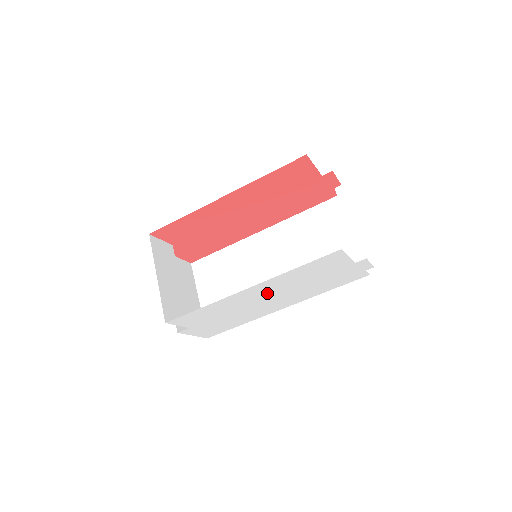
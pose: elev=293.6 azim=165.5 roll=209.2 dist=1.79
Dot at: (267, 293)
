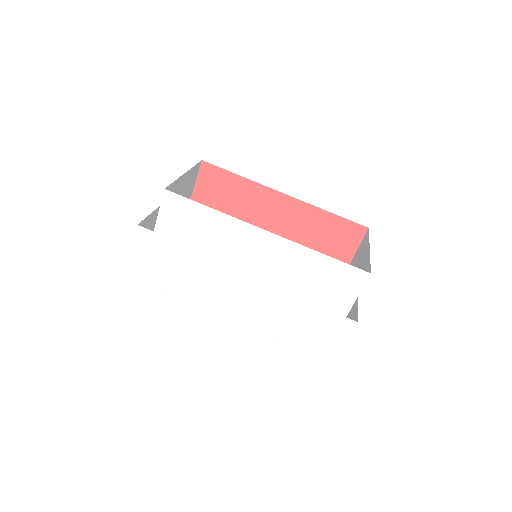
Dot at: (260, 266)
